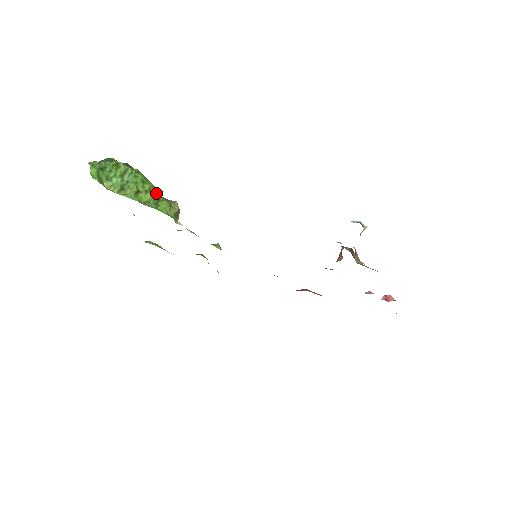
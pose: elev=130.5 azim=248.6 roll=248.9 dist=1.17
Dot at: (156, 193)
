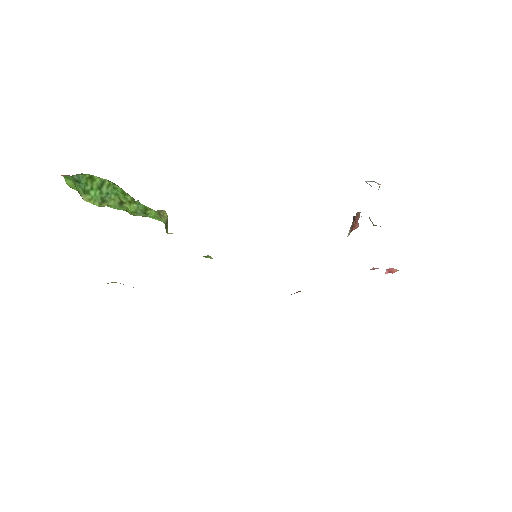
Dot at: (140, 203)
